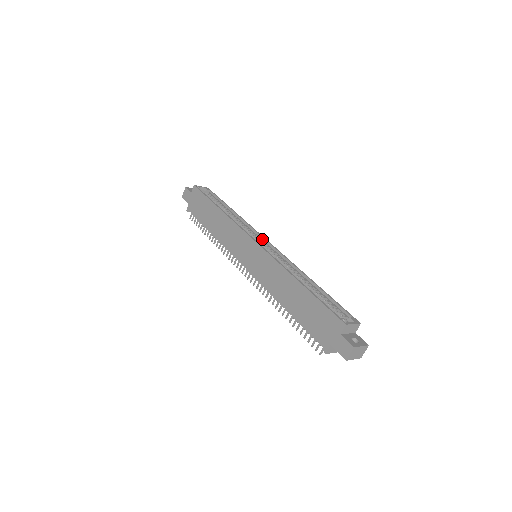
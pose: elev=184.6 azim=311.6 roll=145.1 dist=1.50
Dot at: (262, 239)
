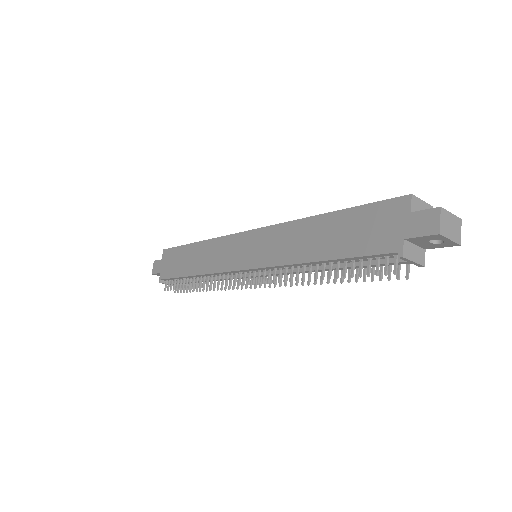
Dot at: occluded
